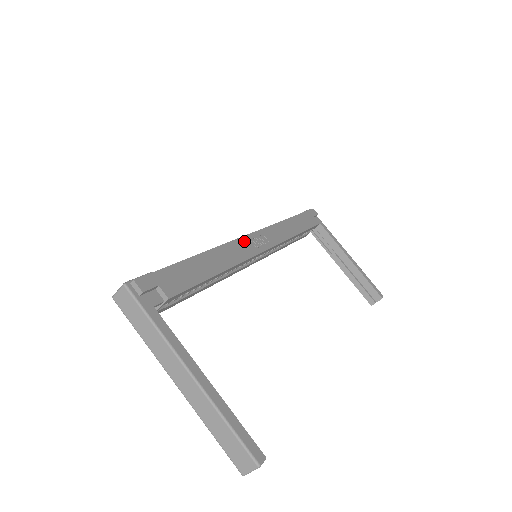
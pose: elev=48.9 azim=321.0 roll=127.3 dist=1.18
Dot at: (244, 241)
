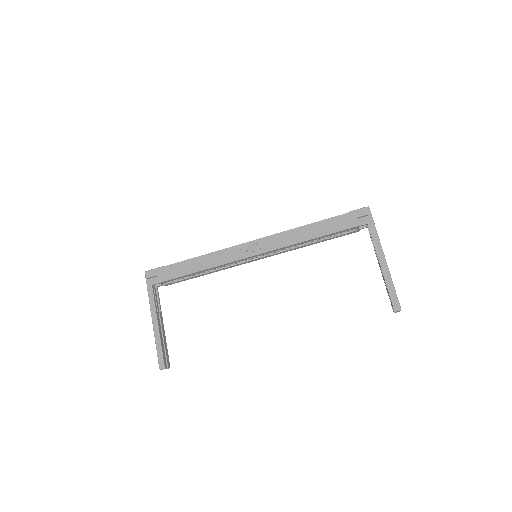
Dot at: (237, 248)
